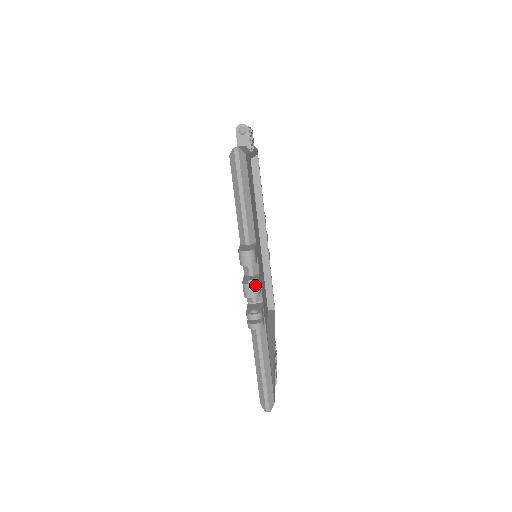
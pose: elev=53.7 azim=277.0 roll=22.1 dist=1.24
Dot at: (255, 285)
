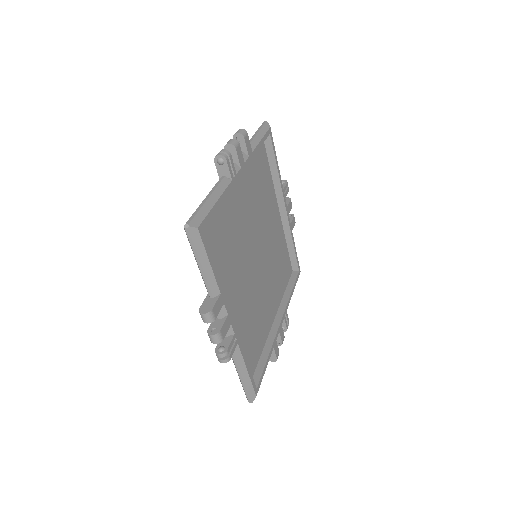
Dot at: (216, 335)
